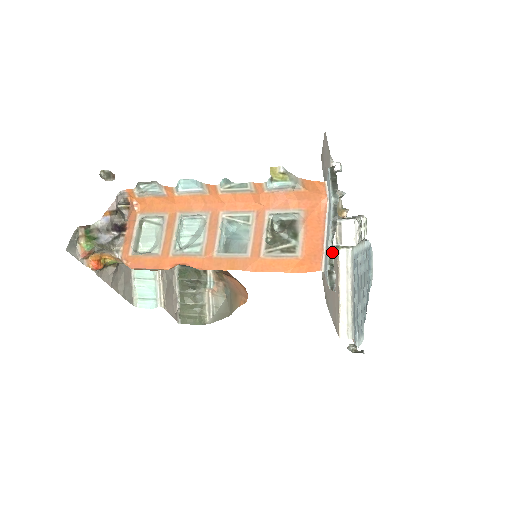
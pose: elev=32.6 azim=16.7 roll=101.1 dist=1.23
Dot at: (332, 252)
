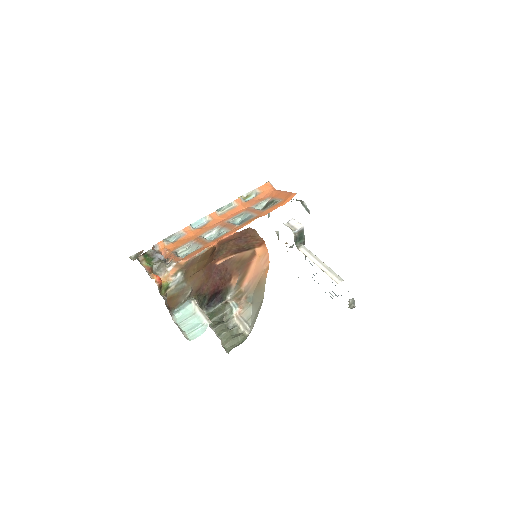
Dot at: occluded
